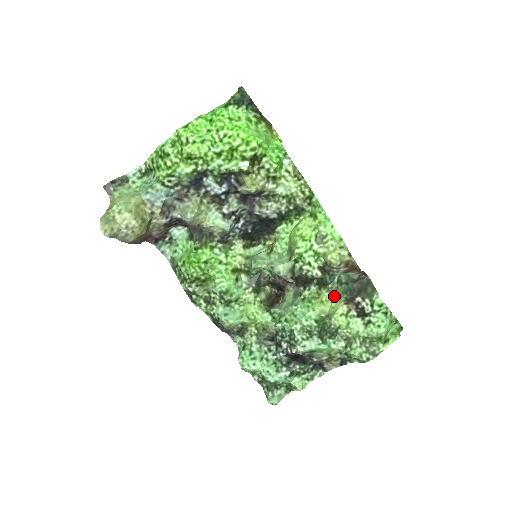
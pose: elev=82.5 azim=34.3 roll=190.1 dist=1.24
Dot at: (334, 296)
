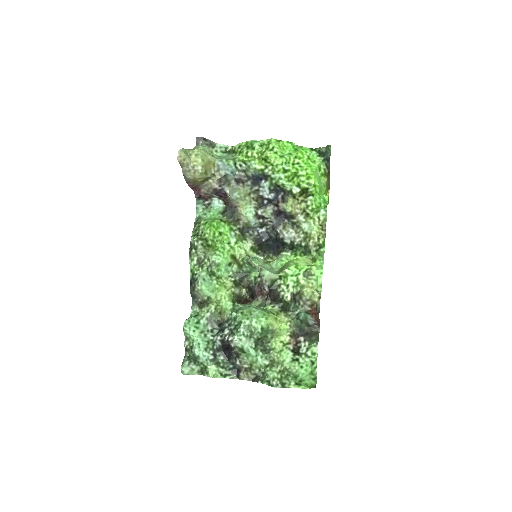
Dot at: (287, 322)
